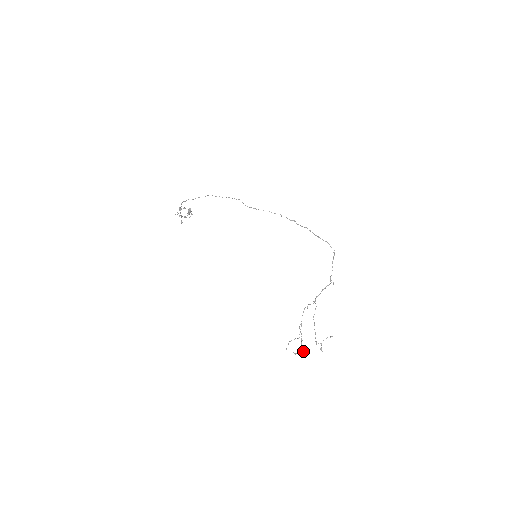
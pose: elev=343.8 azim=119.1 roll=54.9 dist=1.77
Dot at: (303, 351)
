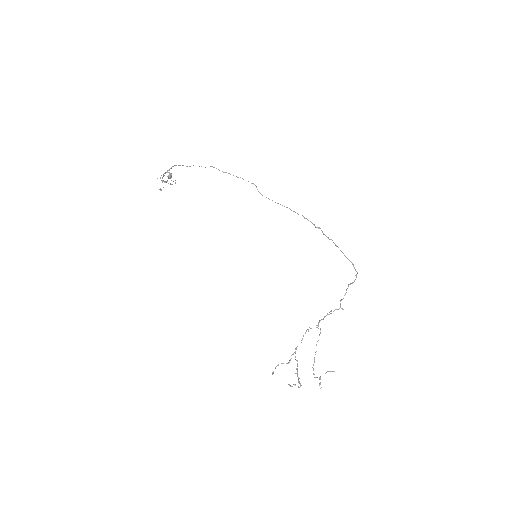
Dot at: (300, 384)
